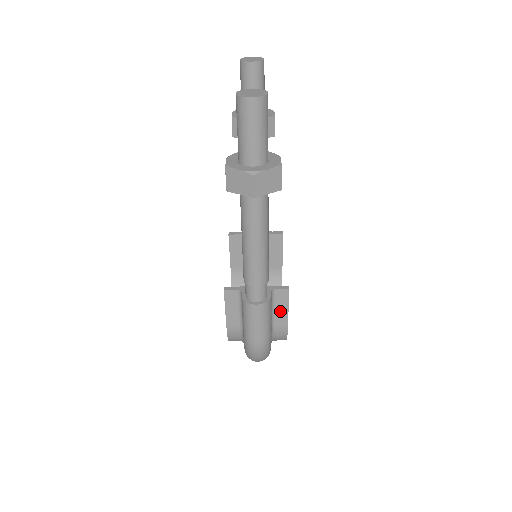
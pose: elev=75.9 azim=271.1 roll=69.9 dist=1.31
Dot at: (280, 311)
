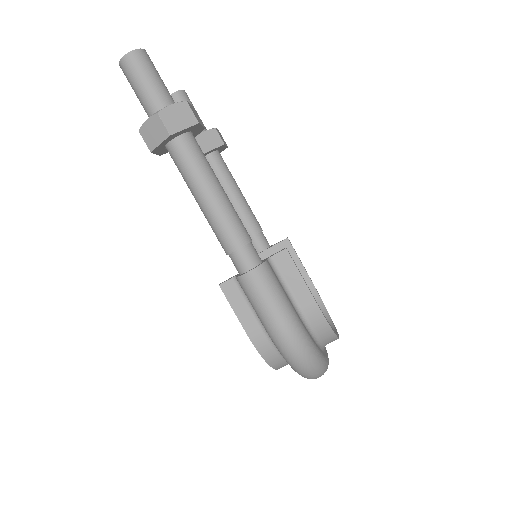
Dot at: (294, 283)
